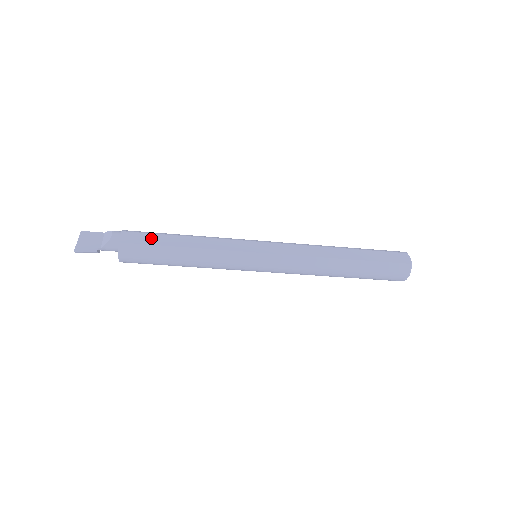
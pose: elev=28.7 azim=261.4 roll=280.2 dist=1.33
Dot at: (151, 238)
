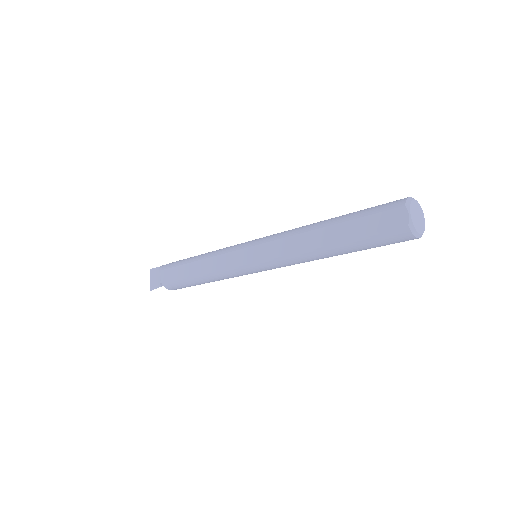
Dot at: (177, 272)
